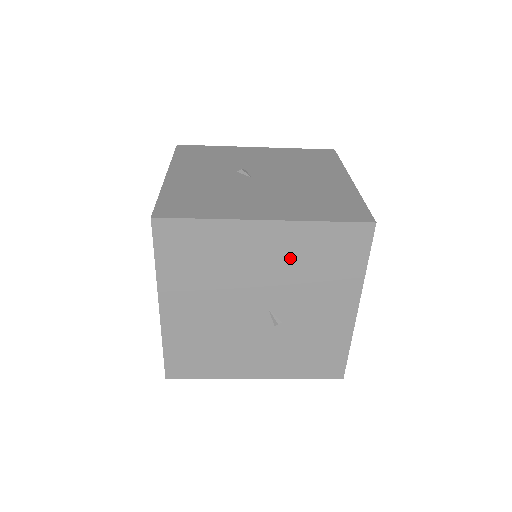
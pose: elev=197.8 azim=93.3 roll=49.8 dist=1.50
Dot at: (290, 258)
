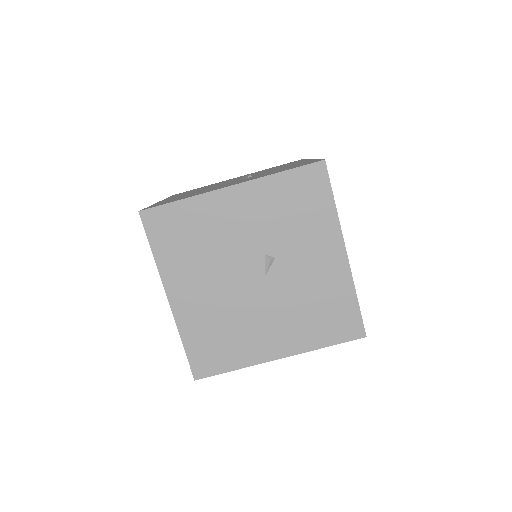
Dot at: occluded
